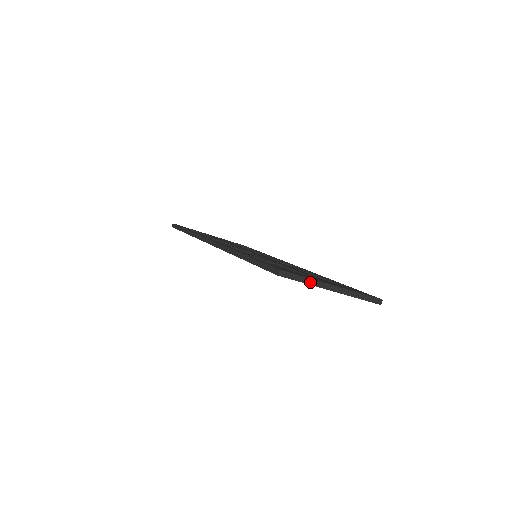
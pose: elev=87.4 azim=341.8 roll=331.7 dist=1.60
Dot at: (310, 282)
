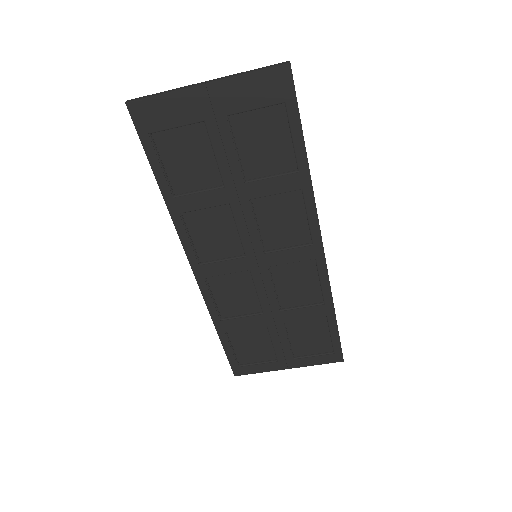
Dot at: (169, 92)
